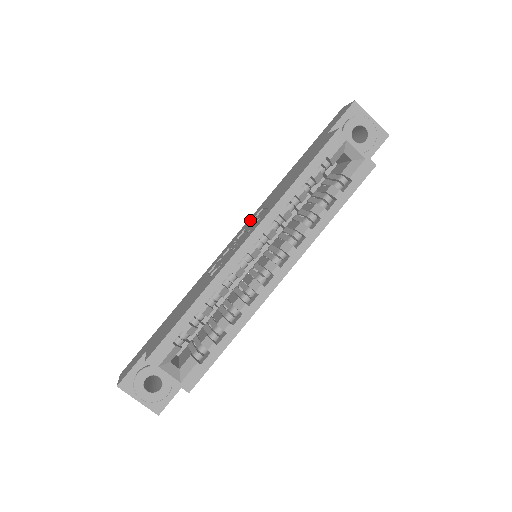
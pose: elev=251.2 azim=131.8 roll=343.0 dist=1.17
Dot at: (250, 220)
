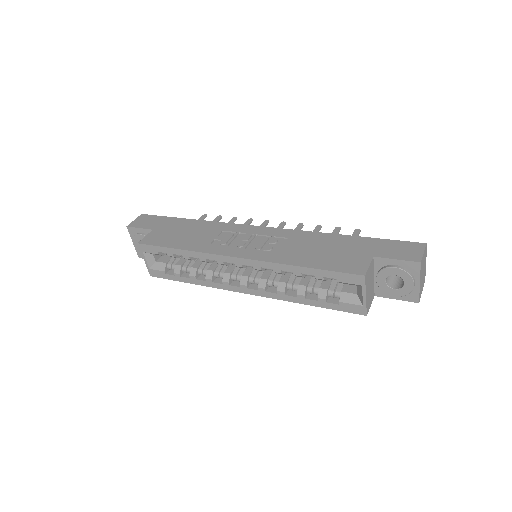
Dot at: (277, 233)
